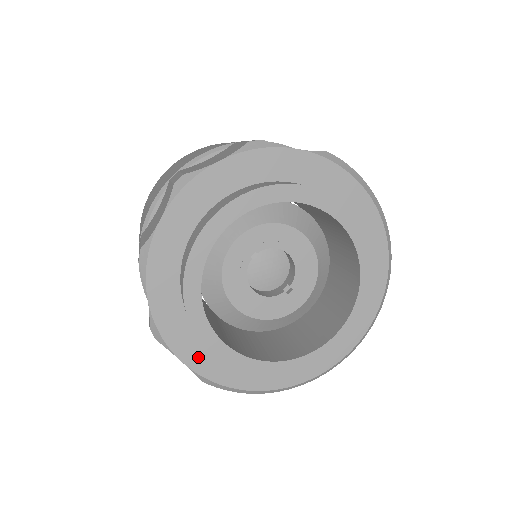
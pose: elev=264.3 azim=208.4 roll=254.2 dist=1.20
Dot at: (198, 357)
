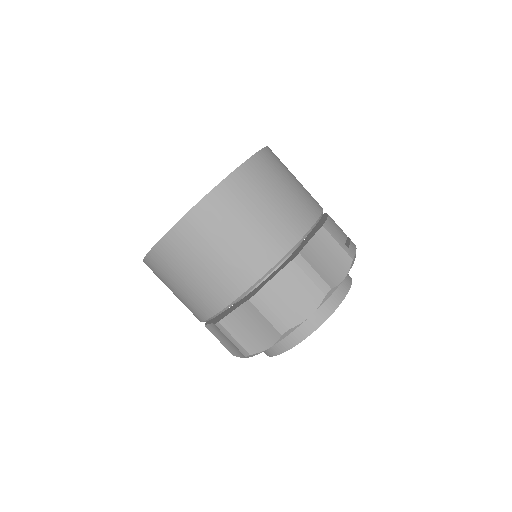
Dot at: occluded
